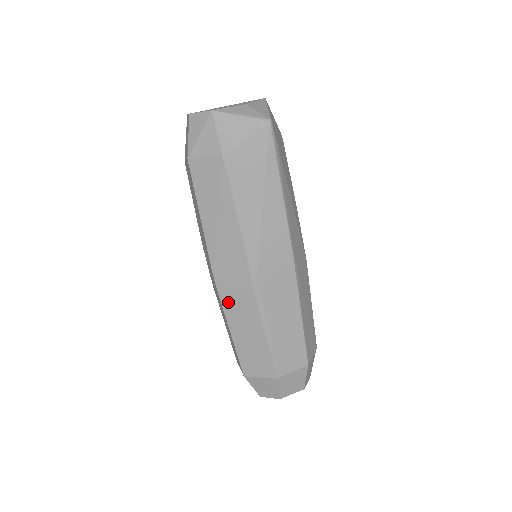
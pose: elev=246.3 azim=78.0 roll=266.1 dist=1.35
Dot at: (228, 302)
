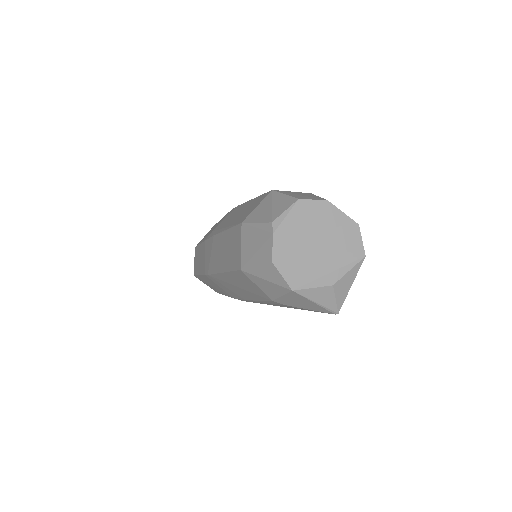
Dot at: (209, 280)
